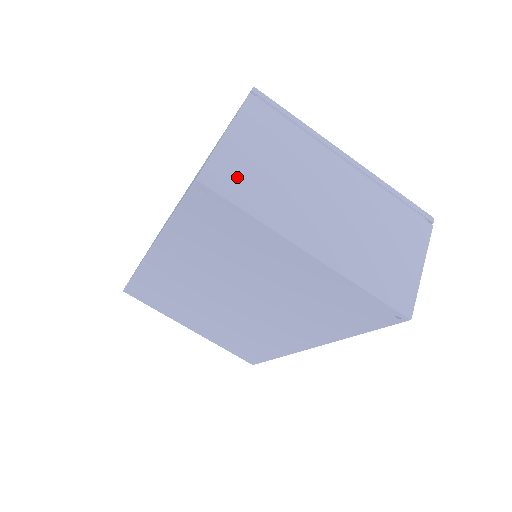
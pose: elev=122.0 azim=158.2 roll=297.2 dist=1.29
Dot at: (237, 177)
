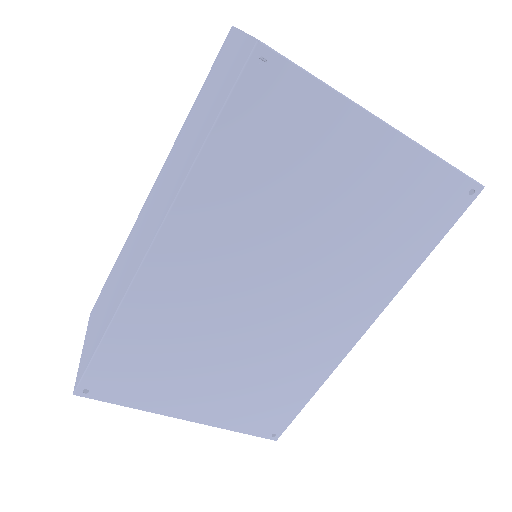
Dot at: occluded
